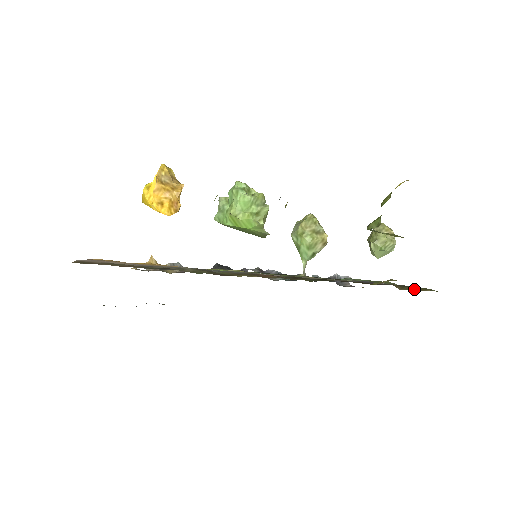
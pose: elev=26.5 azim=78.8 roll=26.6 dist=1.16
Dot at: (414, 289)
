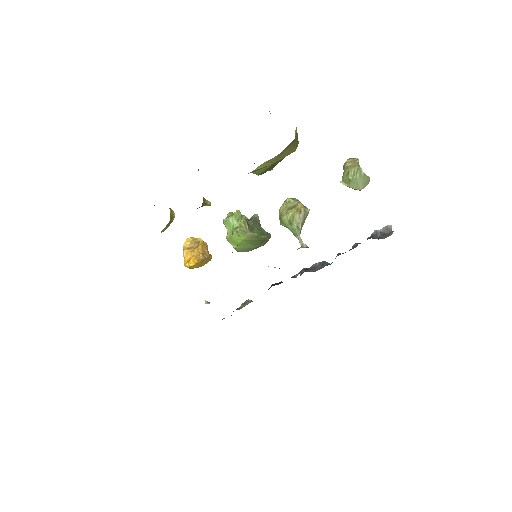
Dot at: occluded
